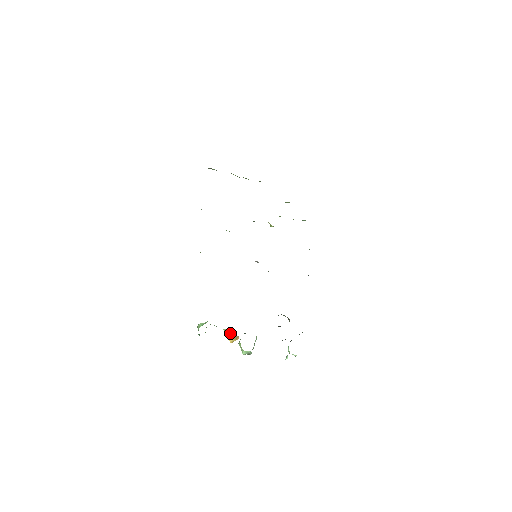
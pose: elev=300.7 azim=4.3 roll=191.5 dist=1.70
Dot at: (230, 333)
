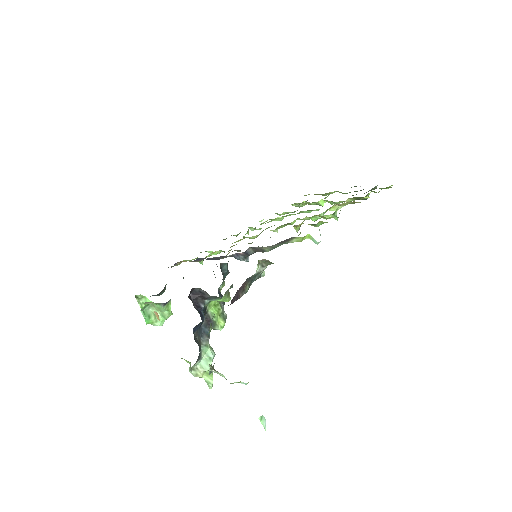
Dot at: occluded
